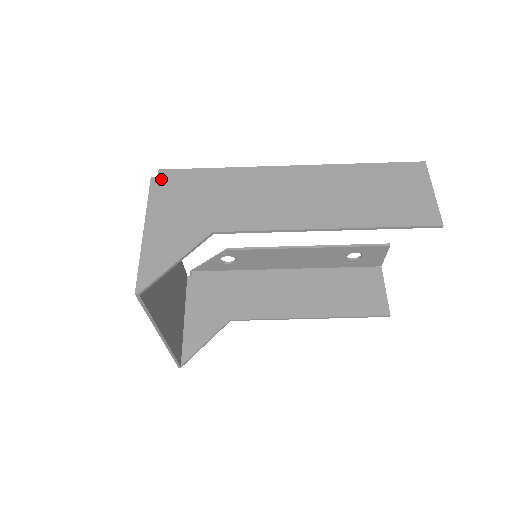
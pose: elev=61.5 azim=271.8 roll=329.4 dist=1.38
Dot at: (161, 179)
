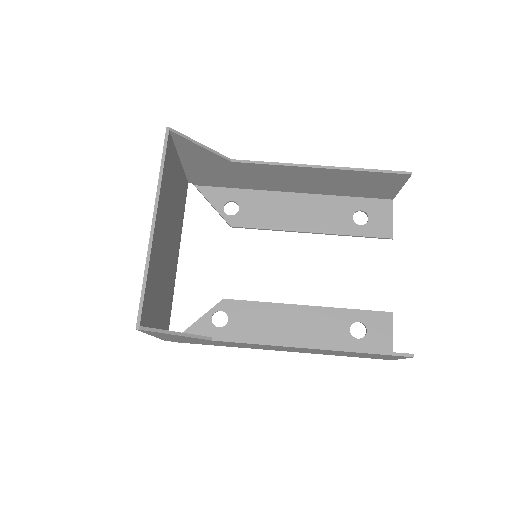
Dot at: (194, 180)
